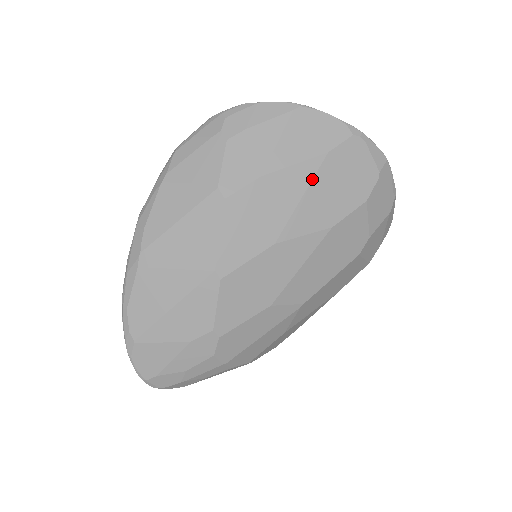
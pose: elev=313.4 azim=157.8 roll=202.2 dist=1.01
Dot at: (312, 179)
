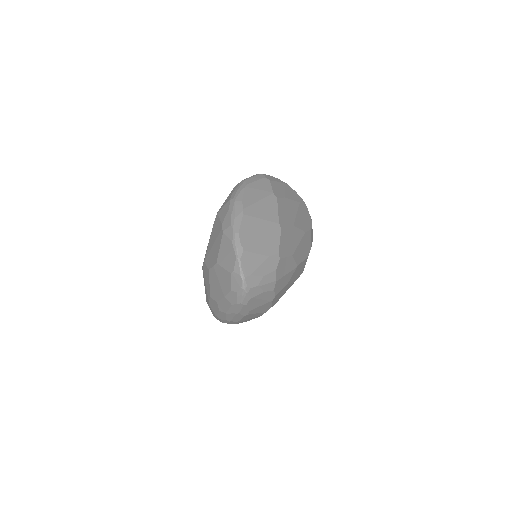
Dot at: (298, 209)
